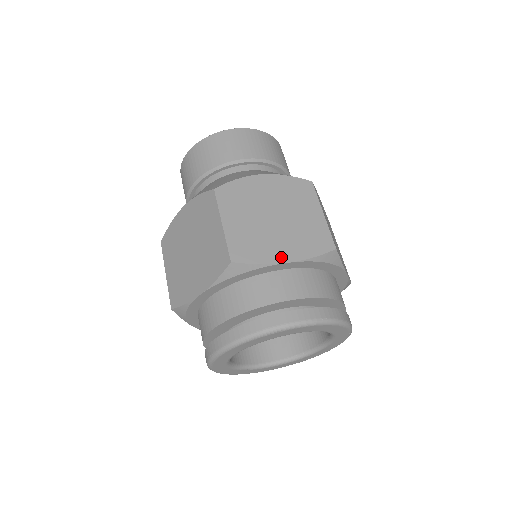
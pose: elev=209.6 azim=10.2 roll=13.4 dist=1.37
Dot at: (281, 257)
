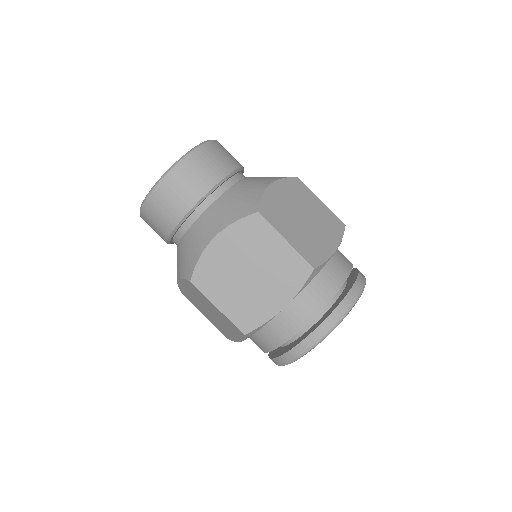
Dot at: (276, 307)
